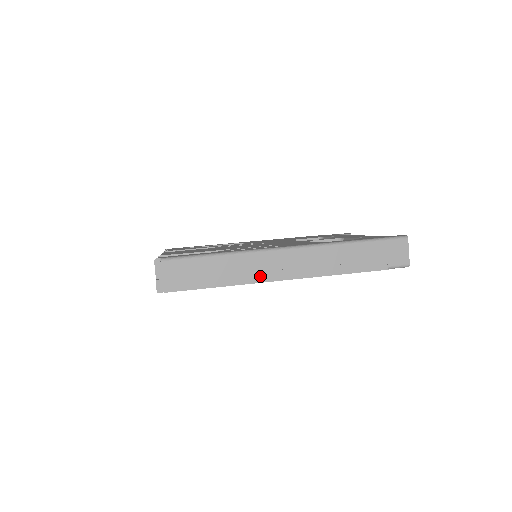
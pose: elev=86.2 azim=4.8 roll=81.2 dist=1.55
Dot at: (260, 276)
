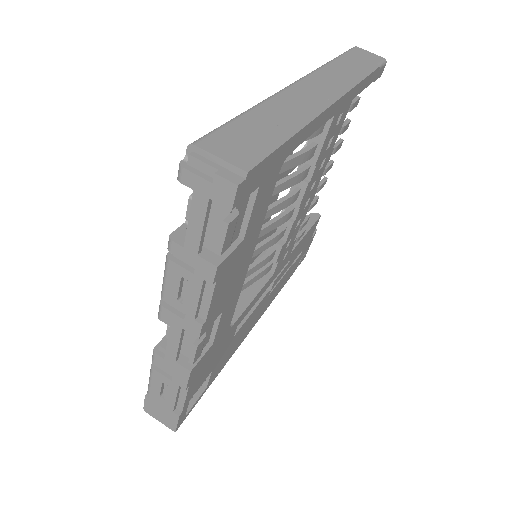
Dot at: (312, 108)
